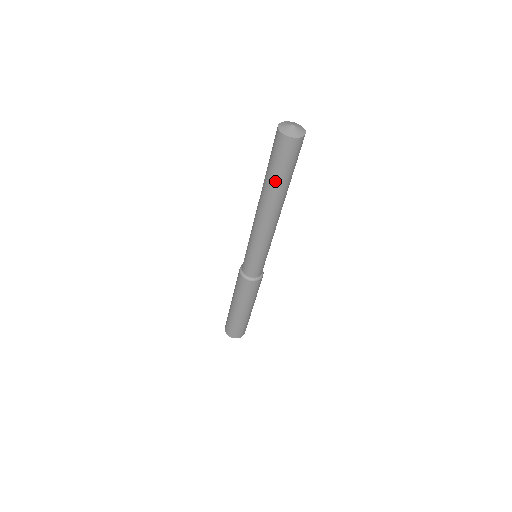
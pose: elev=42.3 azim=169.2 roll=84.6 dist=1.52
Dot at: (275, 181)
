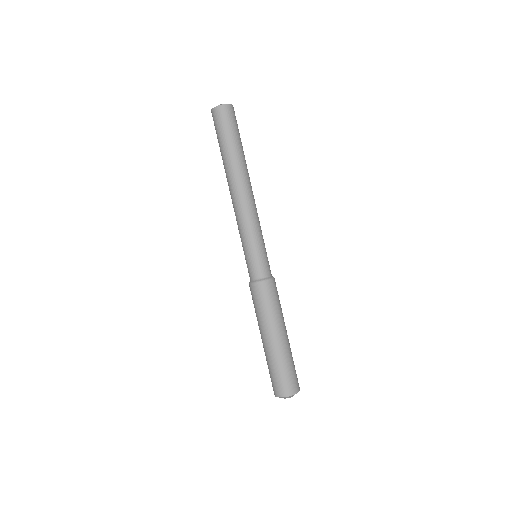
Dot at: (233, 149)
